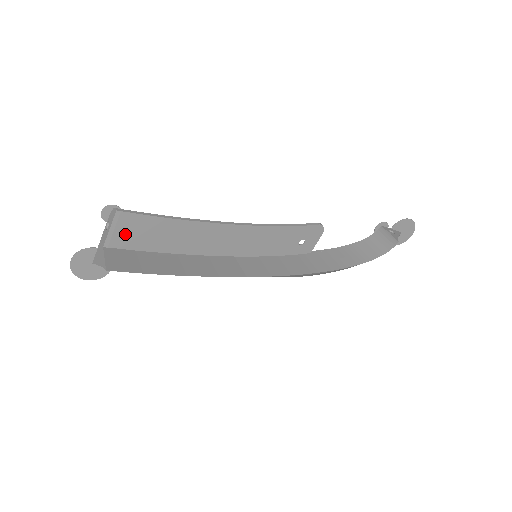
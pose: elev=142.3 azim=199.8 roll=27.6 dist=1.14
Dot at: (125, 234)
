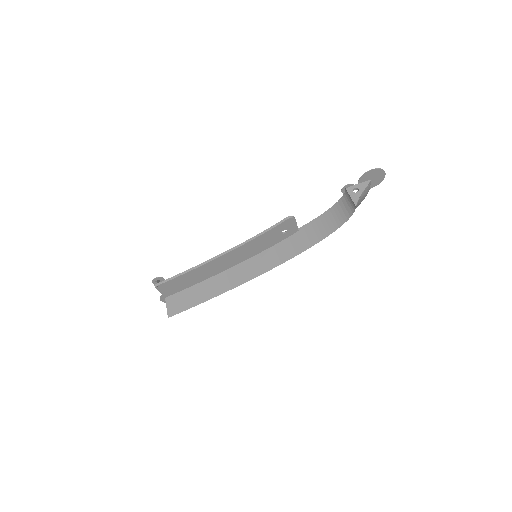
Dot at: (169, 289)
